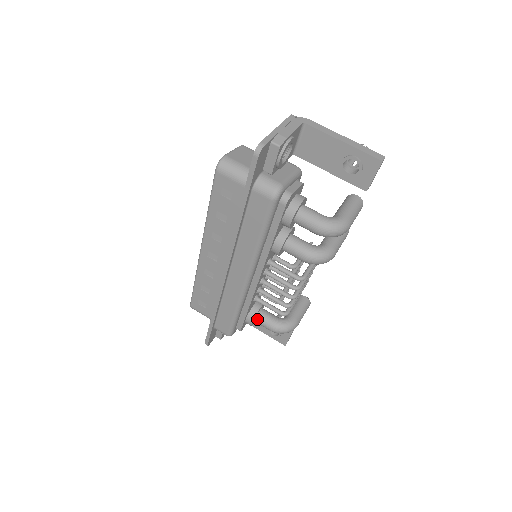
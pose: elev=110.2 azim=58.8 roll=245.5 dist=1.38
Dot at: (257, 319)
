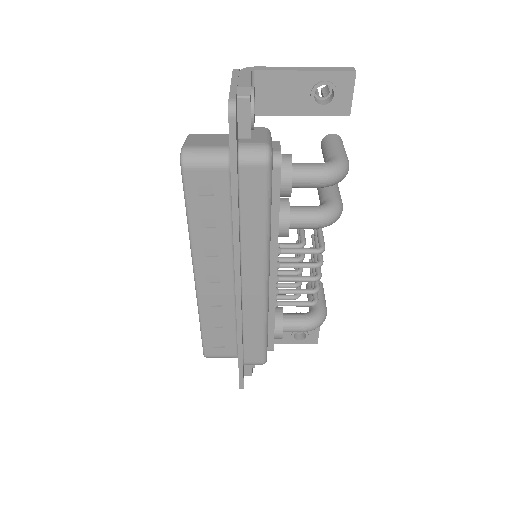
Dot at: (285, 327)
